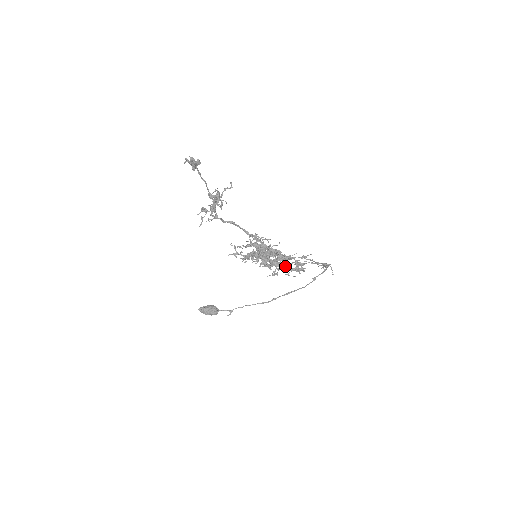
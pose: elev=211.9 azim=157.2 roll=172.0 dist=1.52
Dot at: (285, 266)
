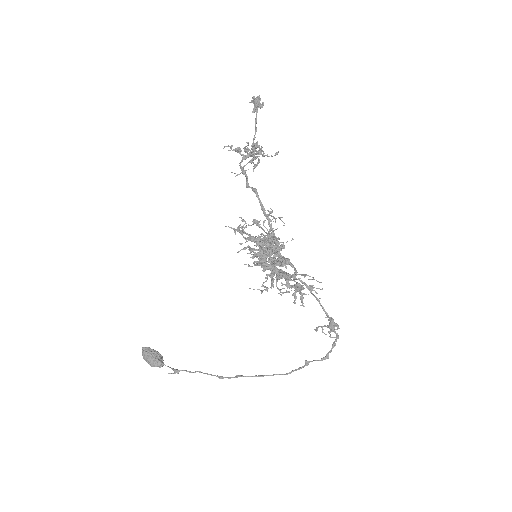
Dot at: (283, 275)
